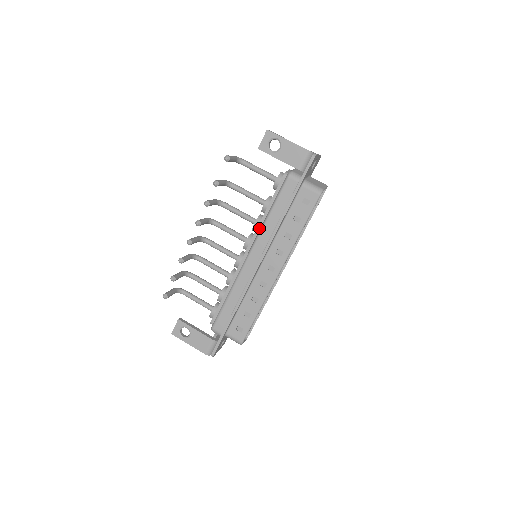
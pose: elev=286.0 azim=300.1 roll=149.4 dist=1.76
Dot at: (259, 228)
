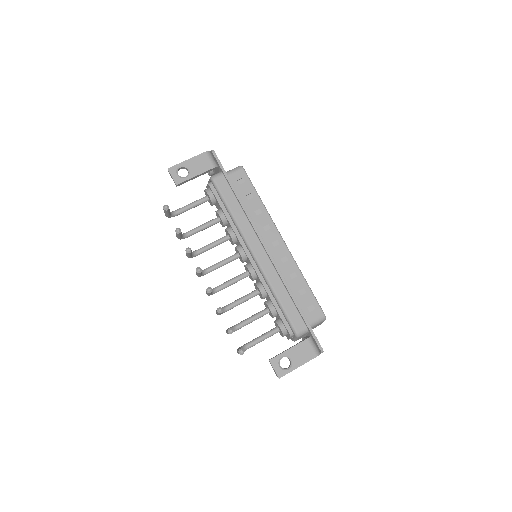
Dot at: (236, 232)
